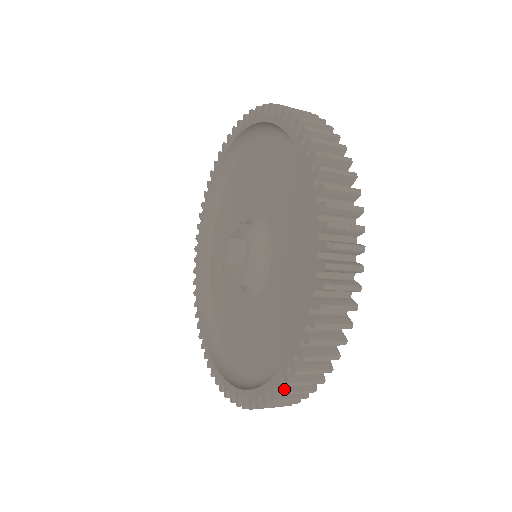
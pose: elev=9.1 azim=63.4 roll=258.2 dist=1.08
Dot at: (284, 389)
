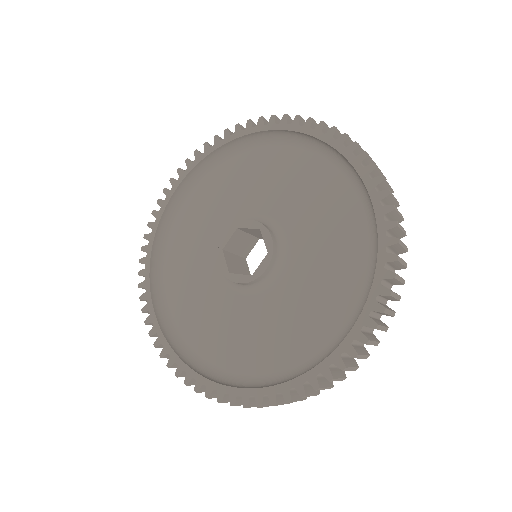
Dot at: occluded
